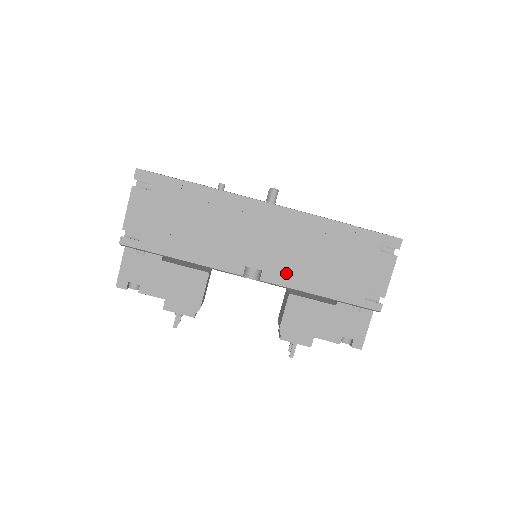
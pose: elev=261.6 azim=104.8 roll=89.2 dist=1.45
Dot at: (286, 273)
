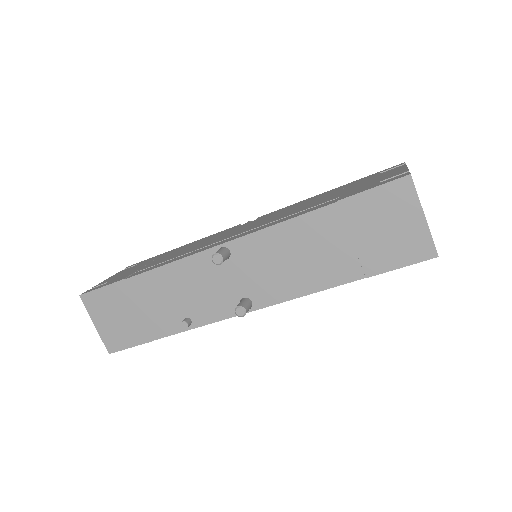
Dot at: occluded
